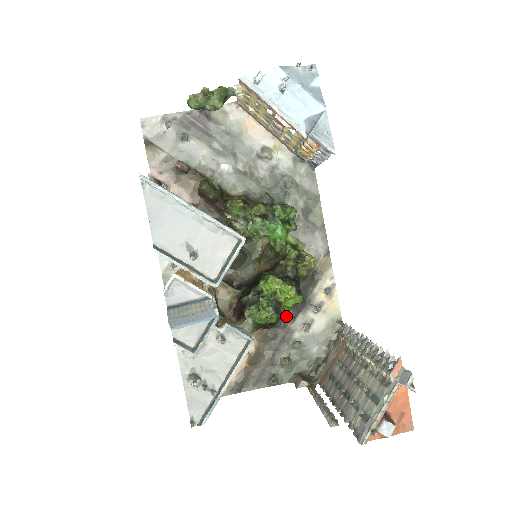
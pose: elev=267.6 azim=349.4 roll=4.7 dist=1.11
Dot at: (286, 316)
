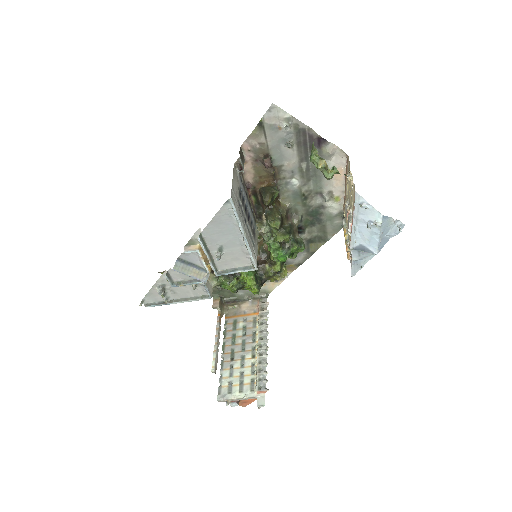
Dot at: occluded
